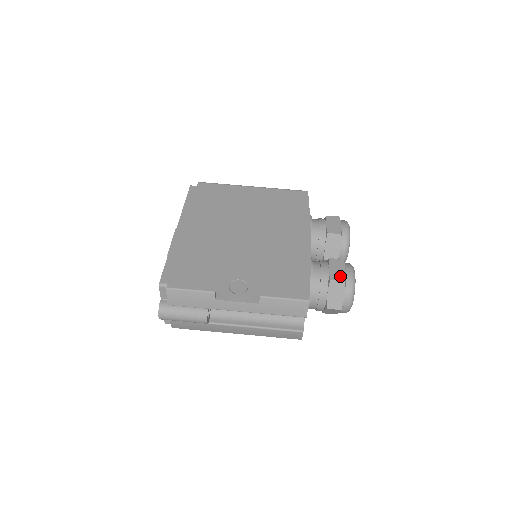
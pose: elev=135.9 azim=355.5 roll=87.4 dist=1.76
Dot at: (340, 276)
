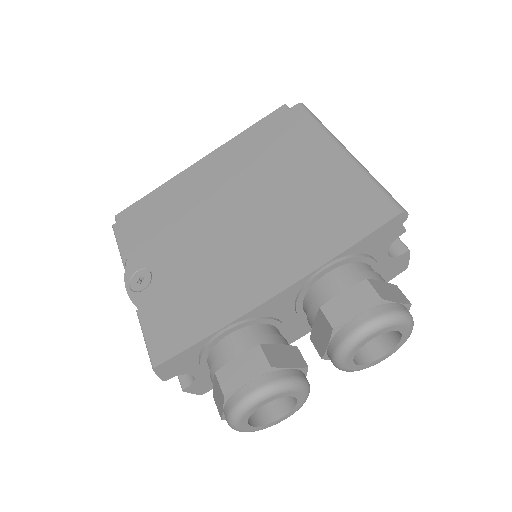
Dot at: (229, 382)
